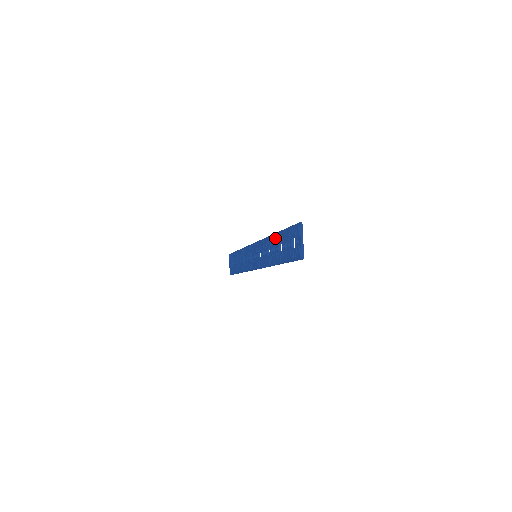
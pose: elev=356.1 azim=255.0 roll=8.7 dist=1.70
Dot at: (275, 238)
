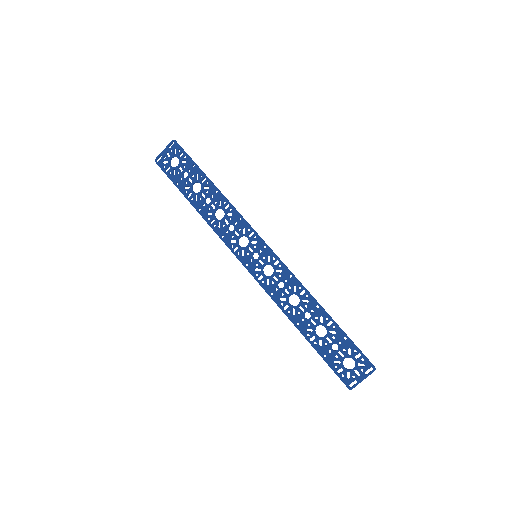
Dot at: (320, 313)
